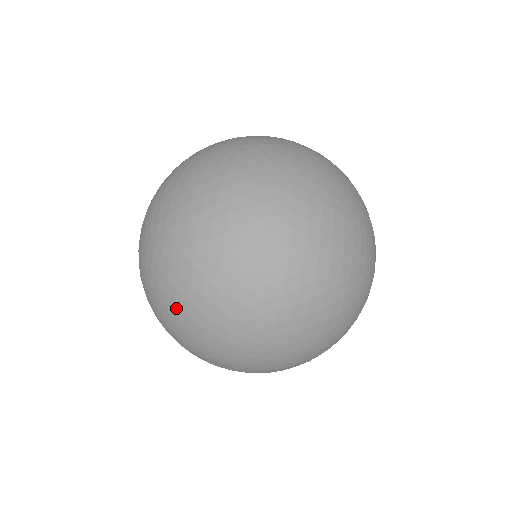
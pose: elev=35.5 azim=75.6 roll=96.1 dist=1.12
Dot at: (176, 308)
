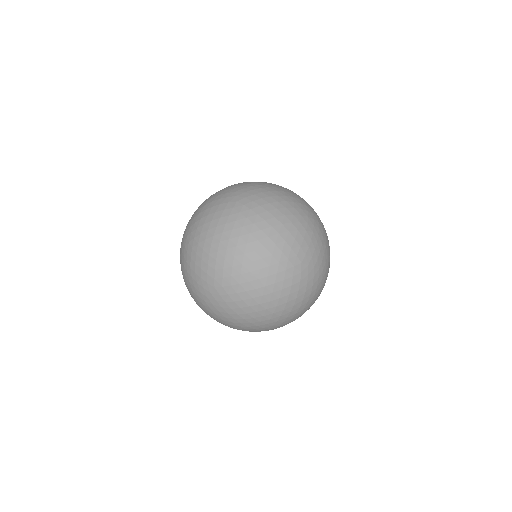
Dot at: occluded
